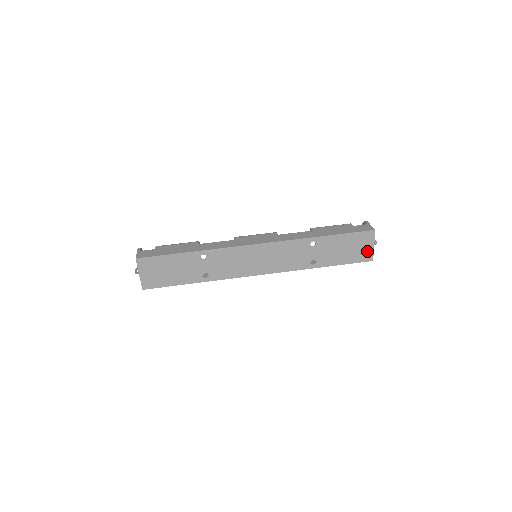
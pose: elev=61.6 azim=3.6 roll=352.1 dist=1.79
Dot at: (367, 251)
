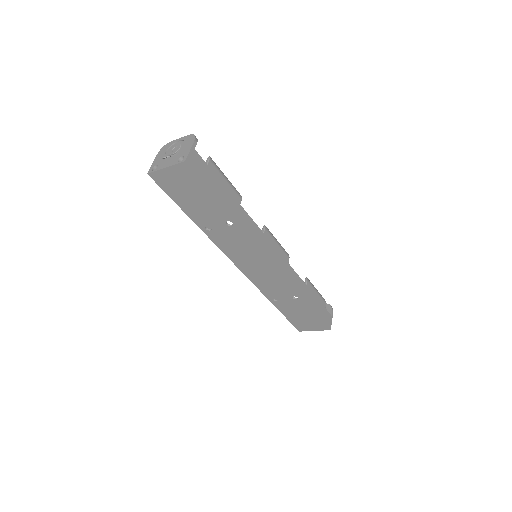
Dot at: (307, 328)
